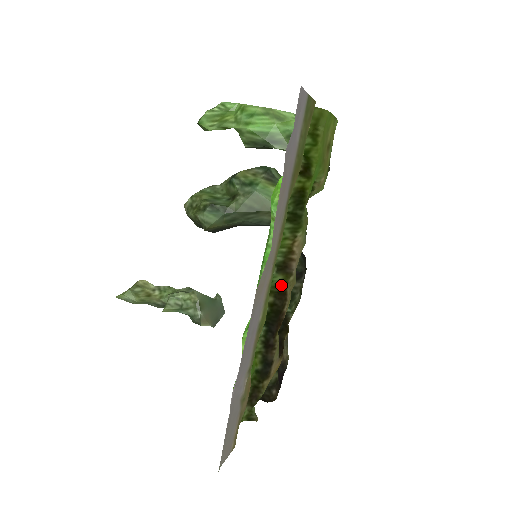
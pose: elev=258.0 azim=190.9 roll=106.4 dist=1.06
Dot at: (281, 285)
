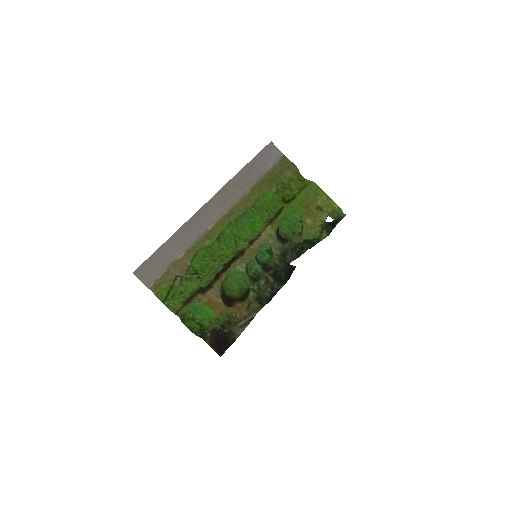
Dot at: (245, 249)
